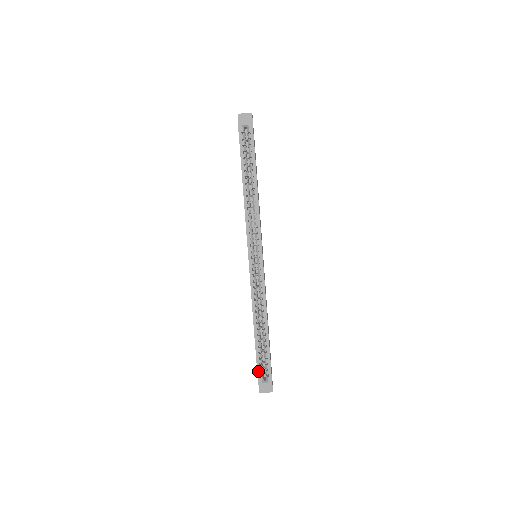
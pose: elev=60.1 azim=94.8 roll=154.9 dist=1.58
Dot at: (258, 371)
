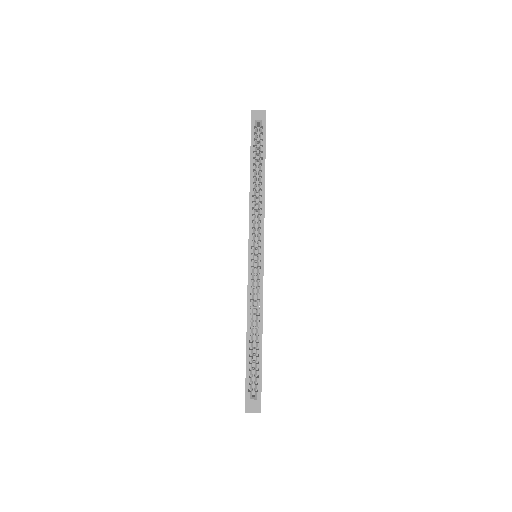
Dot at: (246, 384)
